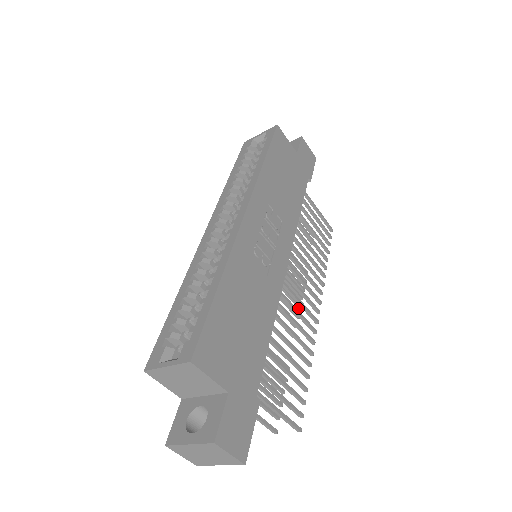
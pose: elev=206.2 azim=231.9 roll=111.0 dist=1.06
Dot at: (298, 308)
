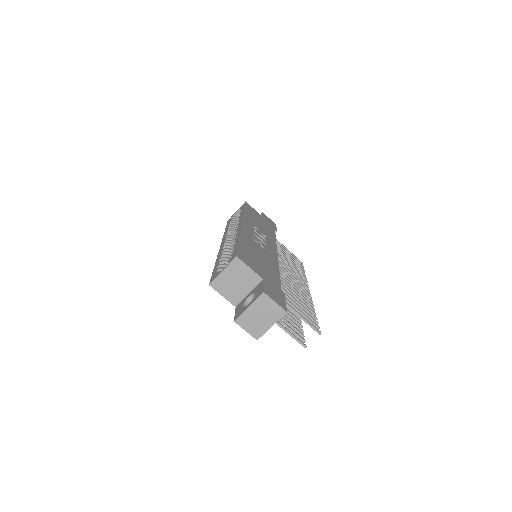
Dot at: occluded
